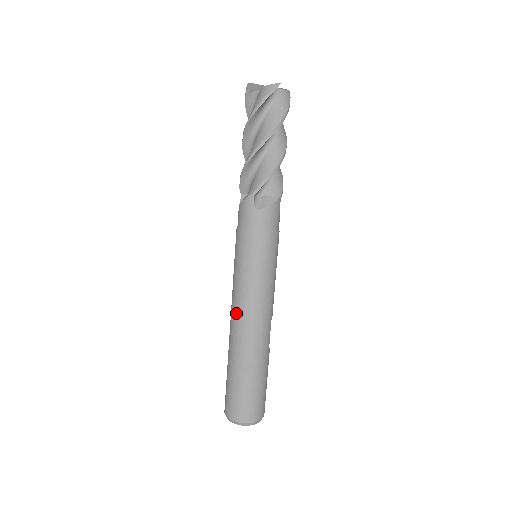
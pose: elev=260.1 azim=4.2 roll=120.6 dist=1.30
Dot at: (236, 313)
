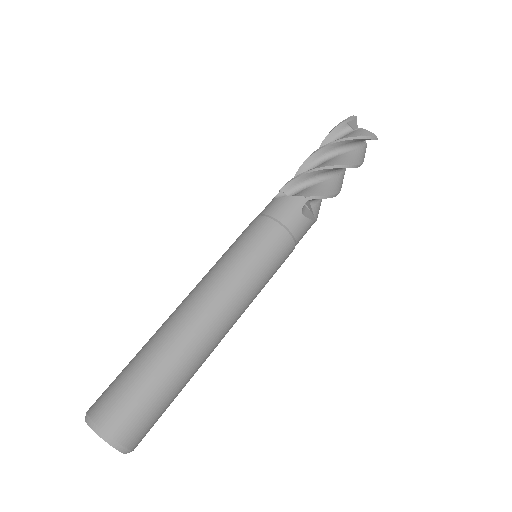
Dot at: (209, 297)
